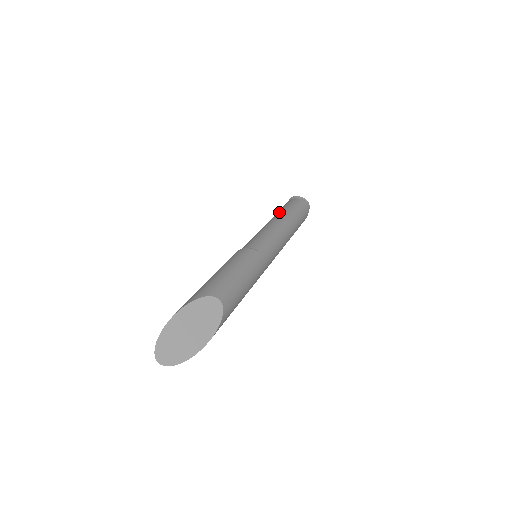
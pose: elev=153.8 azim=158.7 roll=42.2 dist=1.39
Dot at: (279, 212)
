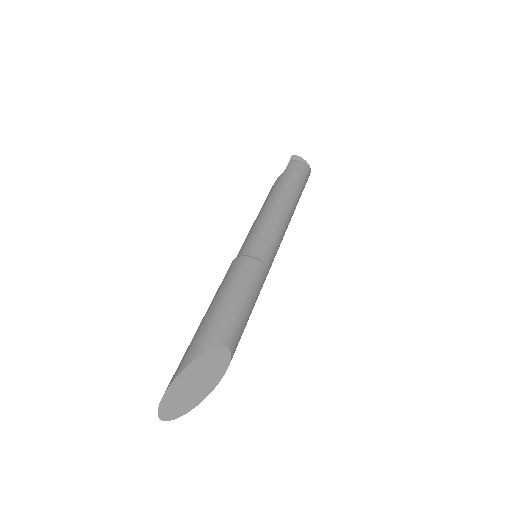
Dot at: (283, 186)
